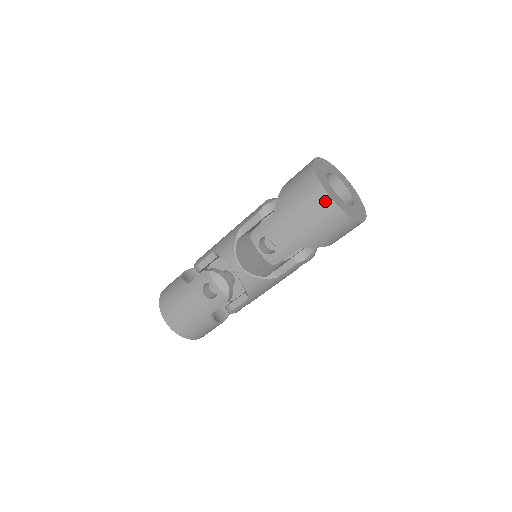
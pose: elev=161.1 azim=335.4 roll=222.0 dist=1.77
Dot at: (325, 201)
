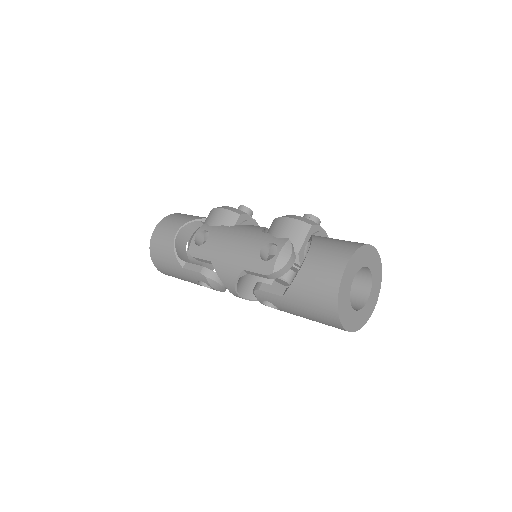
Dot at: (339, 327)
